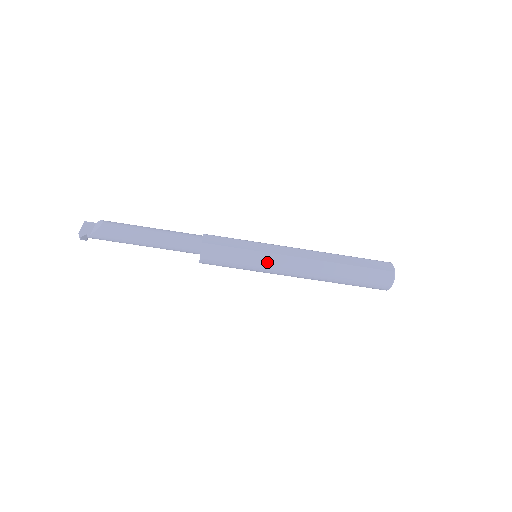
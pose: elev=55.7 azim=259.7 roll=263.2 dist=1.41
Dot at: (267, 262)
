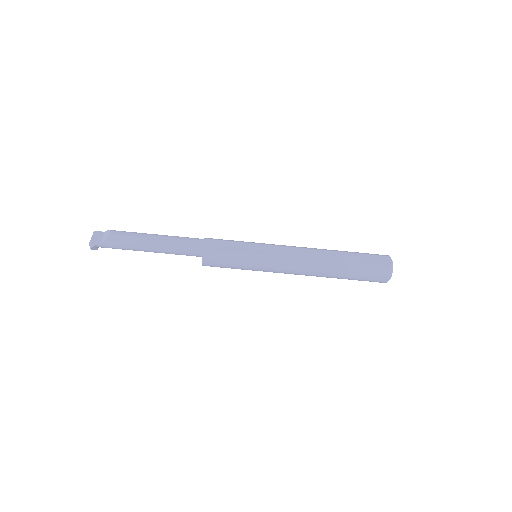
Dot at: (266, 263)
